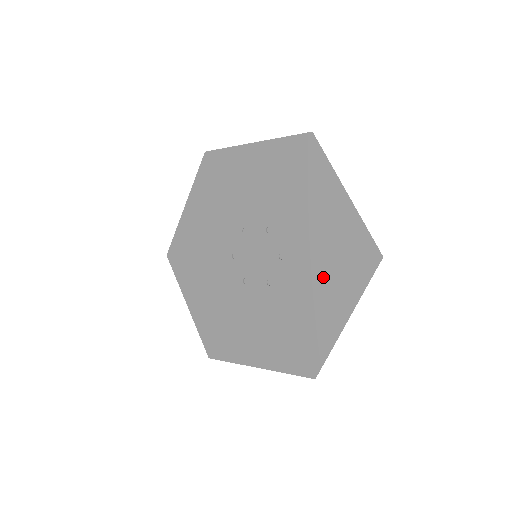
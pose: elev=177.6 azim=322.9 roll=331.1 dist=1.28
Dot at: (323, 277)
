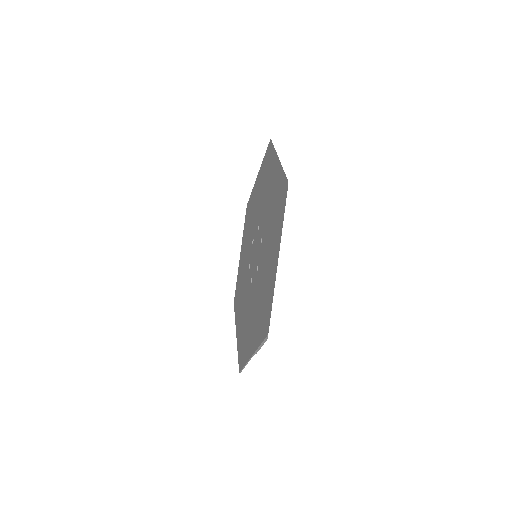
Dot at: (267, 186)
